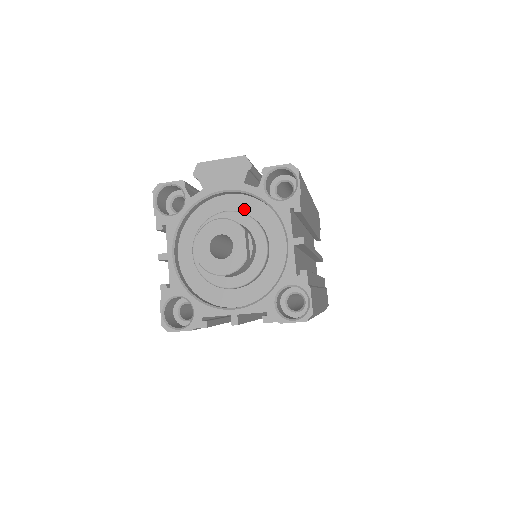
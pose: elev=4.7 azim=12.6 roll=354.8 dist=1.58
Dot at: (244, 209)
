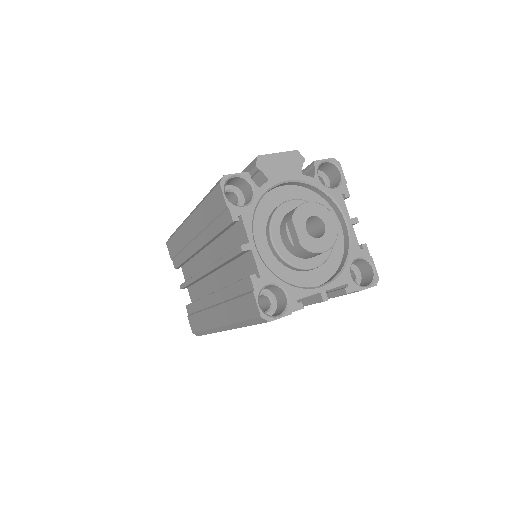
Dot at: (301, 198)
